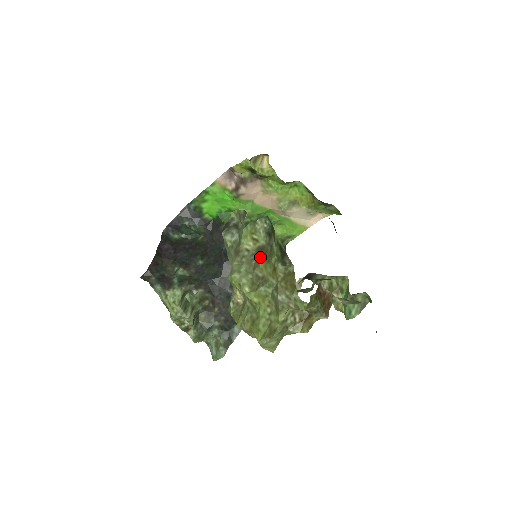
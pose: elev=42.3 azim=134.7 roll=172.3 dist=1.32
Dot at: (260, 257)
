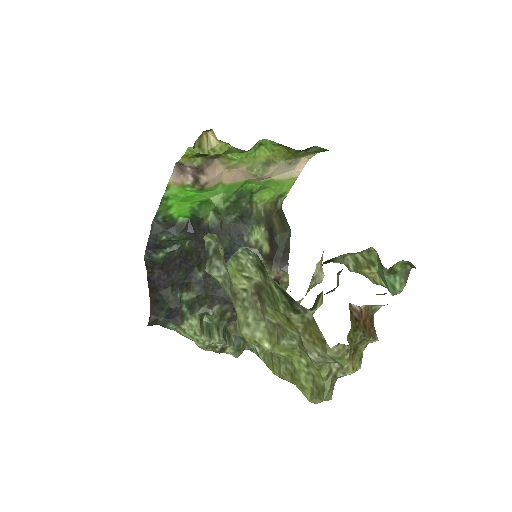
Dot at: (263, 300)
